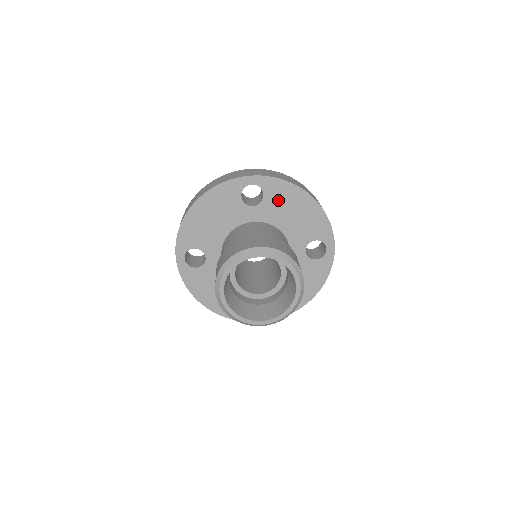
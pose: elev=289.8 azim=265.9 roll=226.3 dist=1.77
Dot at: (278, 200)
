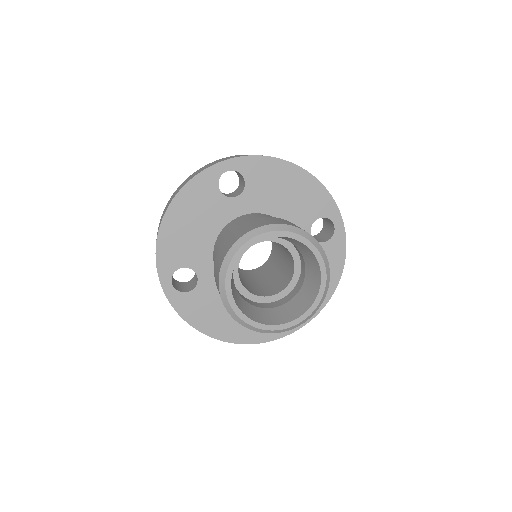
Dot at: (263, 182)
